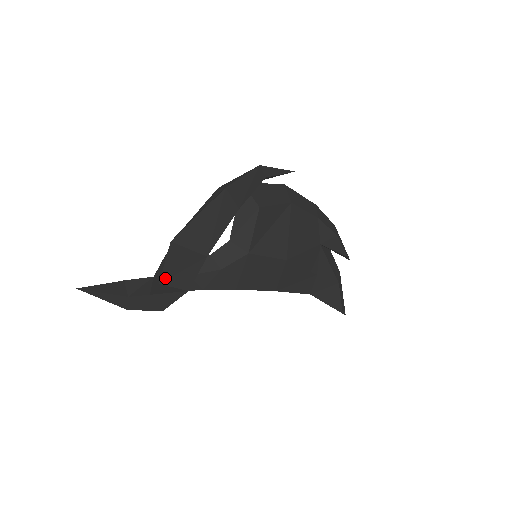
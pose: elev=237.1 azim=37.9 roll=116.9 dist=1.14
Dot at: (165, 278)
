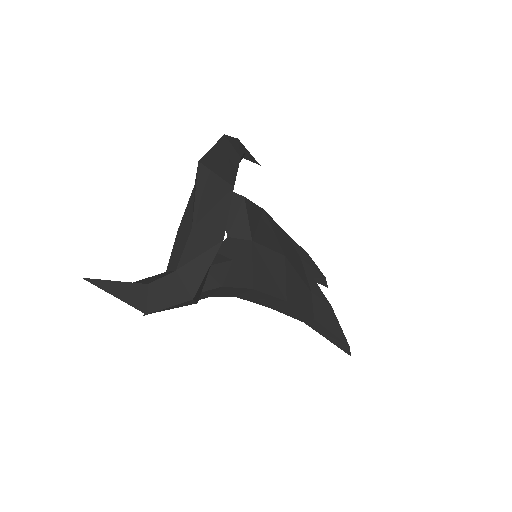
Dot at: (197, 219)
